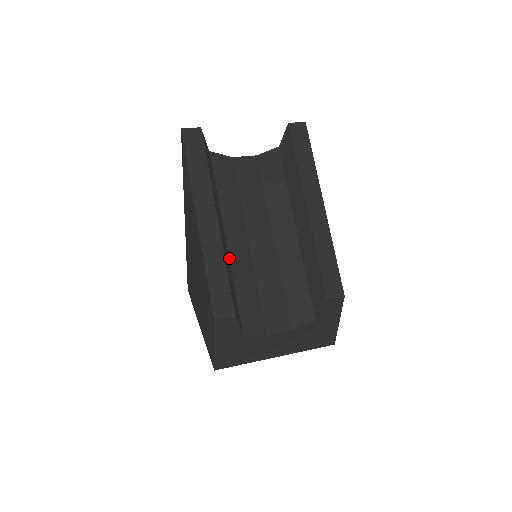
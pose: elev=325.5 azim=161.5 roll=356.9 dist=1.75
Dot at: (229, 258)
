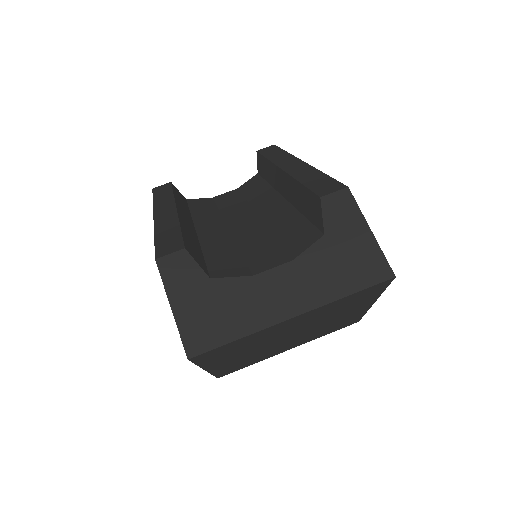
Dot at: (198, 237)
